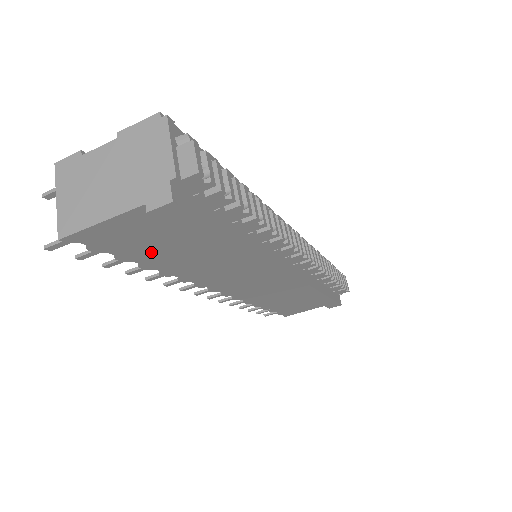
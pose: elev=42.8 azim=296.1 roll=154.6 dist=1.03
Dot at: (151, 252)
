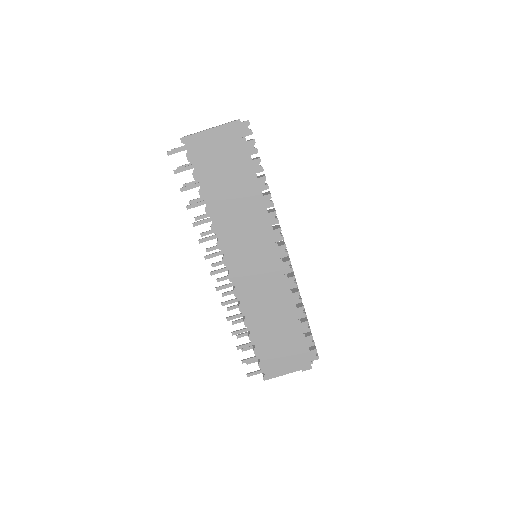
Dot at: (211, 175)
